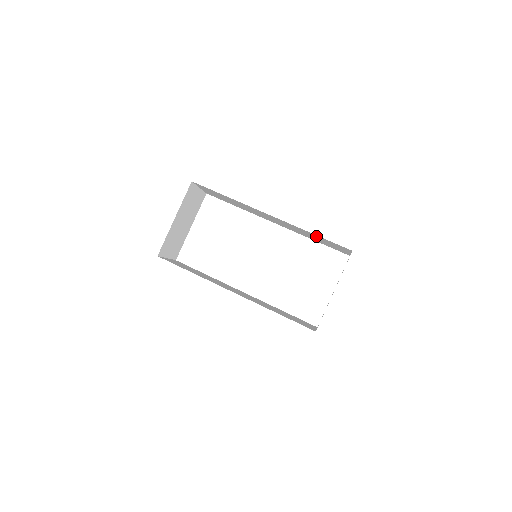
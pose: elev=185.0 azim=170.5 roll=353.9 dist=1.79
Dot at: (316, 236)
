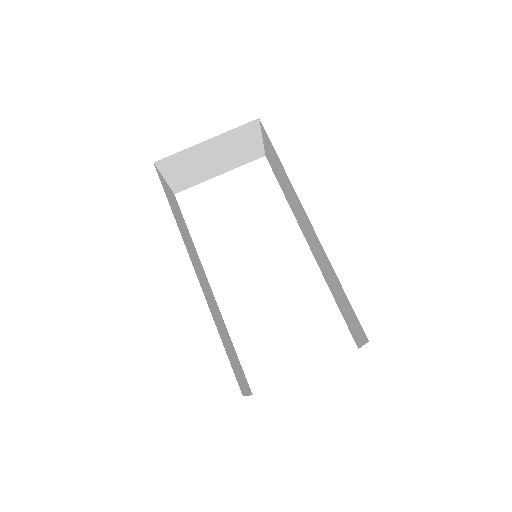
Dot at: (341, 289)
